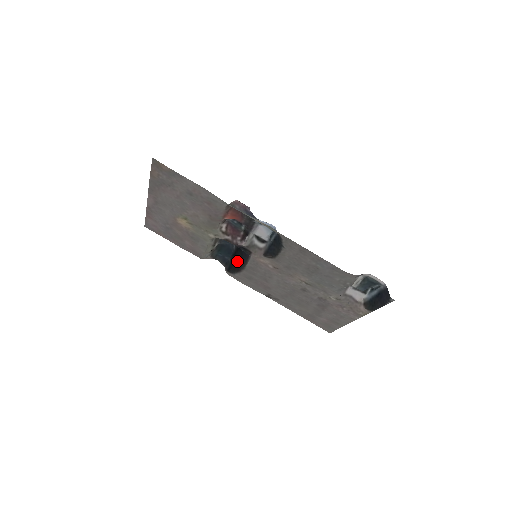
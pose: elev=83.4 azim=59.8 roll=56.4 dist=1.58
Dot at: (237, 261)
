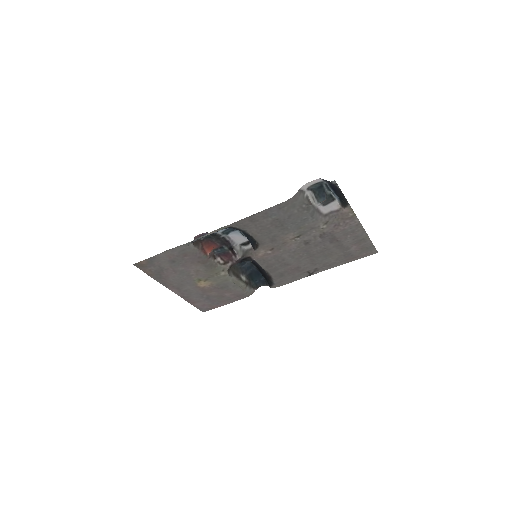
Dot at: (263, 273)
